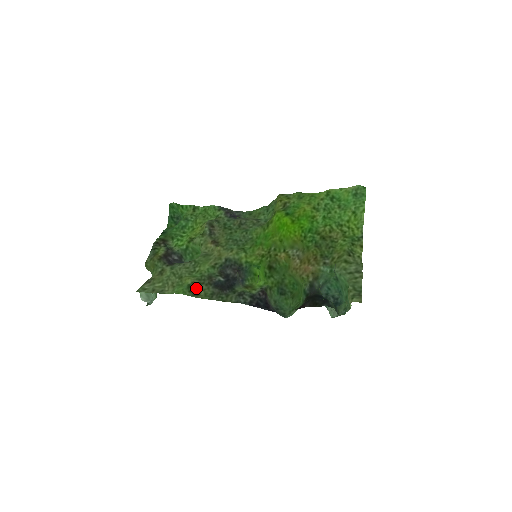
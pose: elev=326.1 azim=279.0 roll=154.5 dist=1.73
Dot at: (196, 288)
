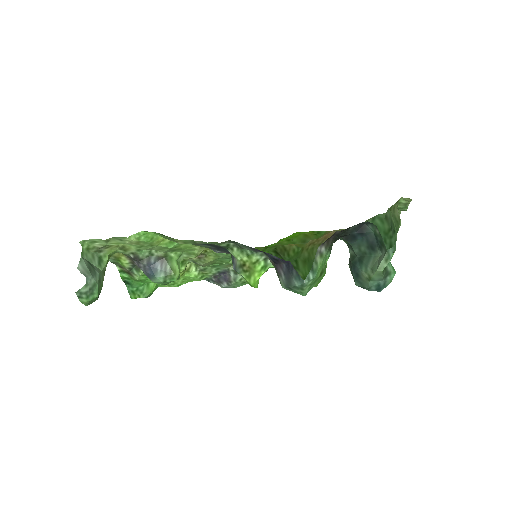
Dot at: occluded
